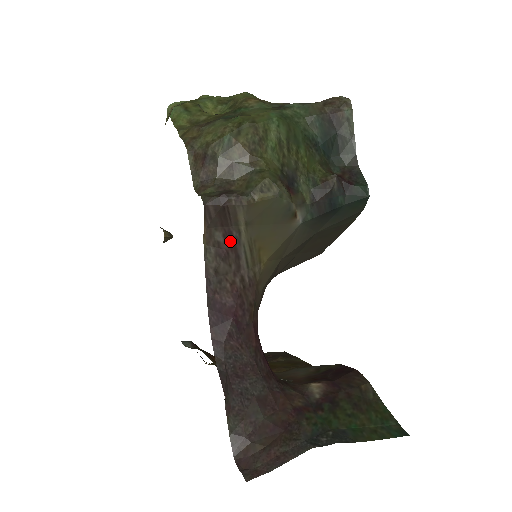
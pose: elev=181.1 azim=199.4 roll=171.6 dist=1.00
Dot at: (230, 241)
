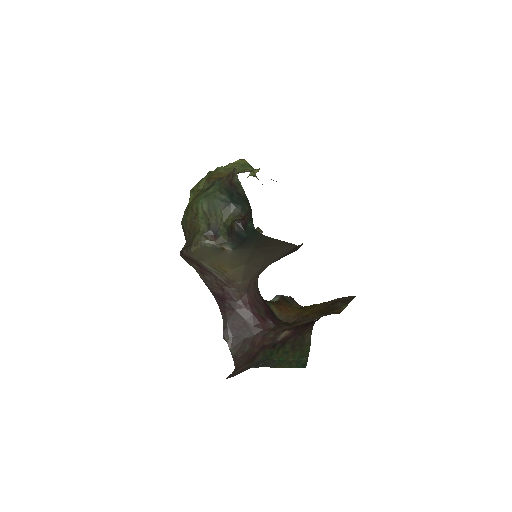
Dot at: (201, 267)
